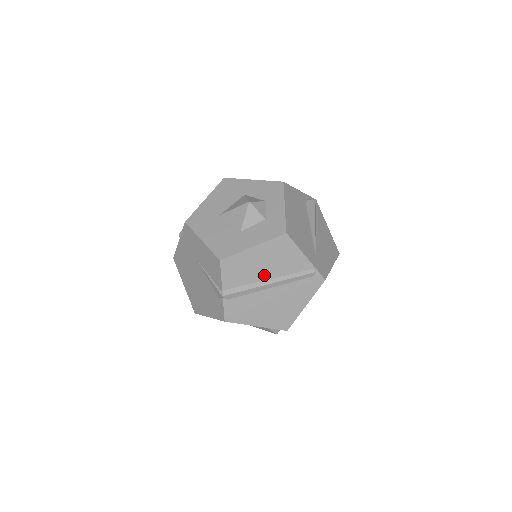
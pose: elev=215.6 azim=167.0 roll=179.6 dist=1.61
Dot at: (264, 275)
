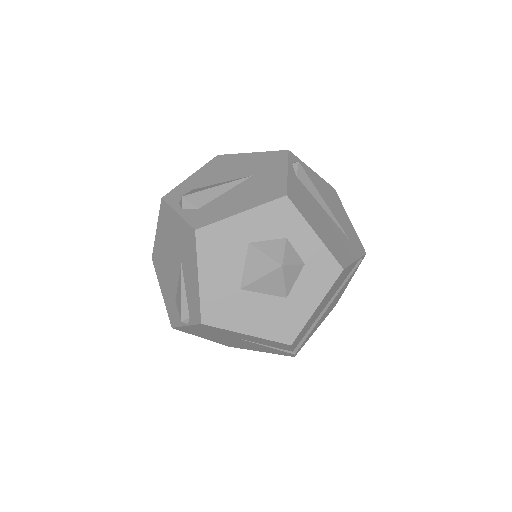
Dot at: (323, 307)
